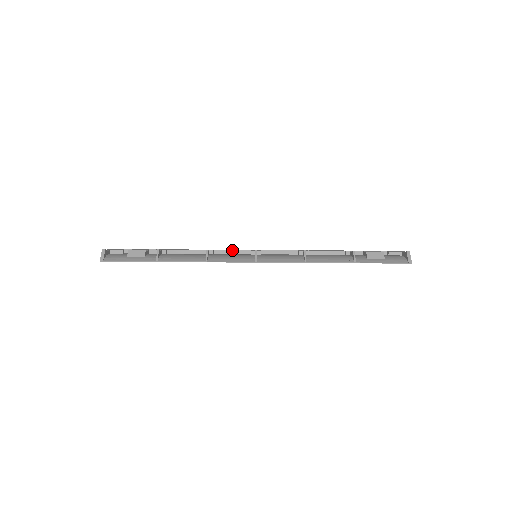
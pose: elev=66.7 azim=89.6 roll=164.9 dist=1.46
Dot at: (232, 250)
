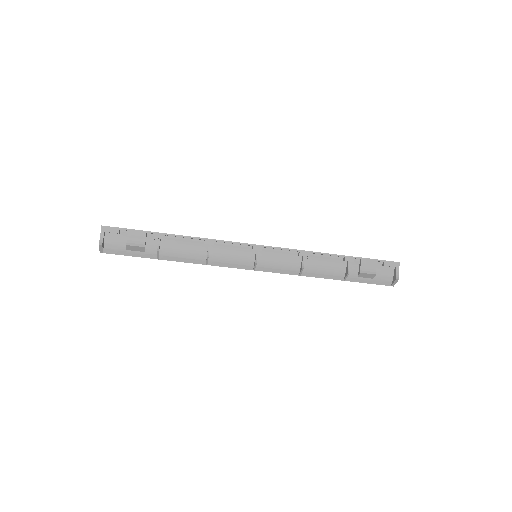
Dot at: (233, 243)
